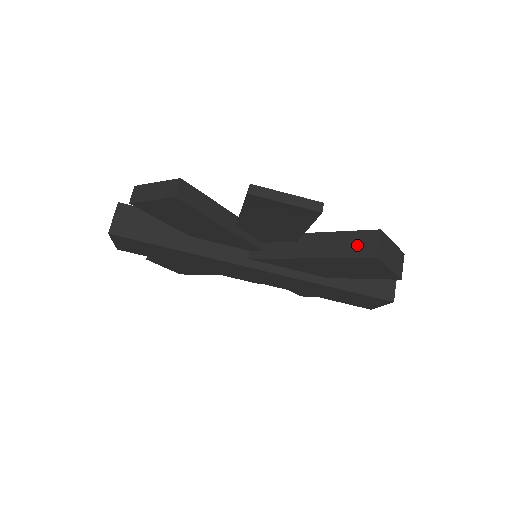
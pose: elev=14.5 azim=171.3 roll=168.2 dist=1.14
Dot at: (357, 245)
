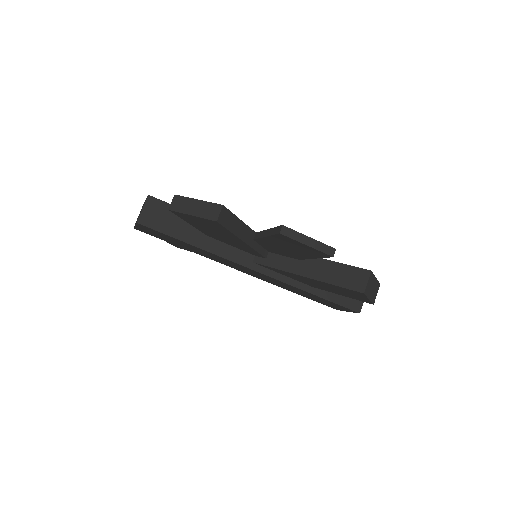
Dot at: (349, 278)
